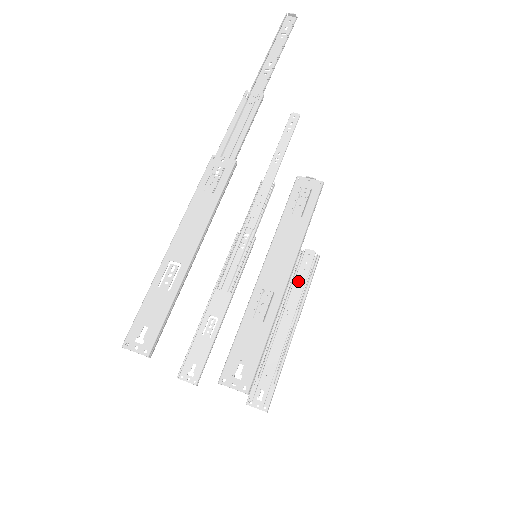
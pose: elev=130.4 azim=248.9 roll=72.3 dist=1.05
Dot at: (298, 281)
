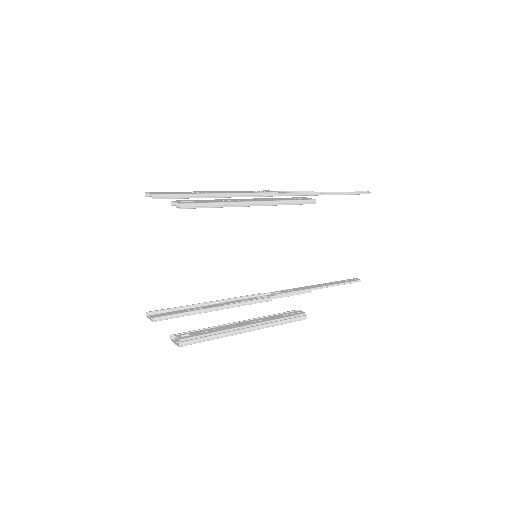
Dot at: (277, 316)
